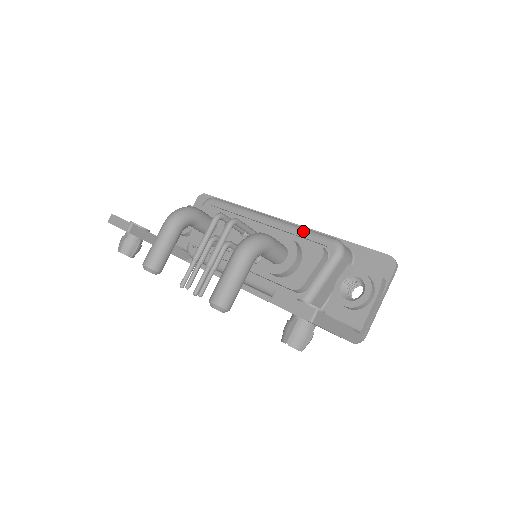
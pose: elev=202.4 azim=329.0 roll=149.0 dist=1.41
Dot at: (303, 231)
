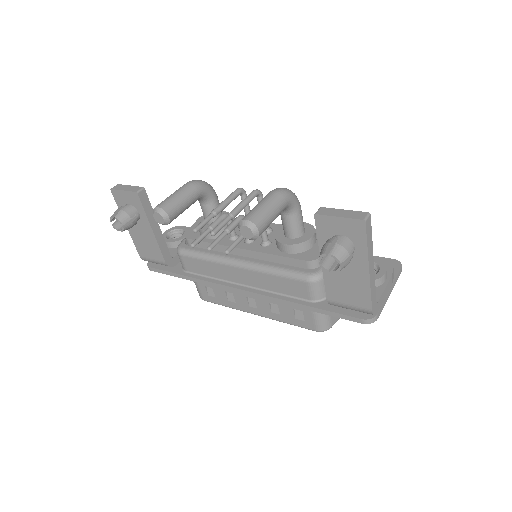
Dot at: occluded
